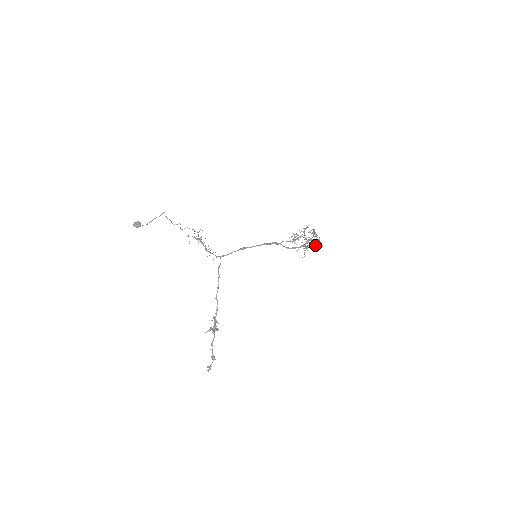
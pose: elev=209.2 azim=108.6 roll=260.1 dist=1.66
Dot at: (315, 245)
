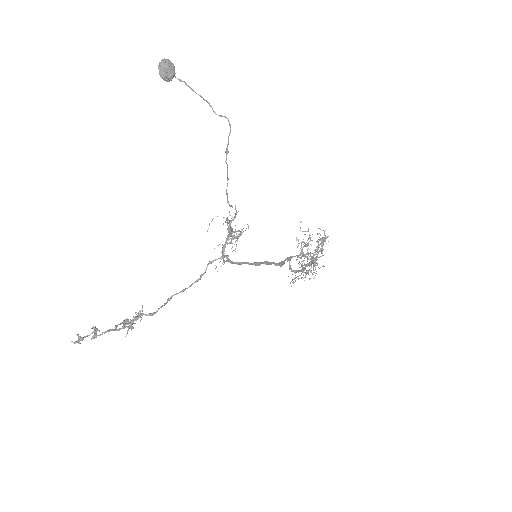
Dot at: (309, 259)
